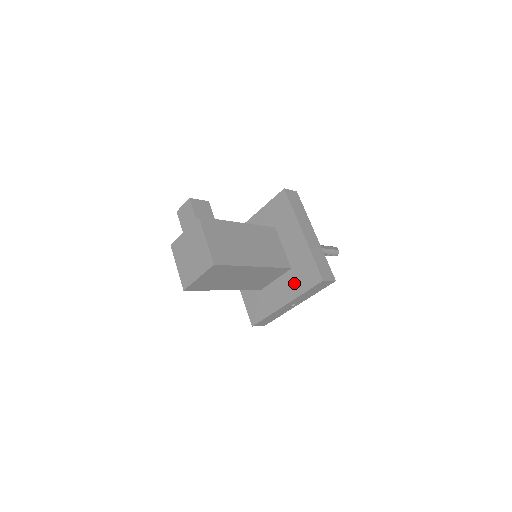
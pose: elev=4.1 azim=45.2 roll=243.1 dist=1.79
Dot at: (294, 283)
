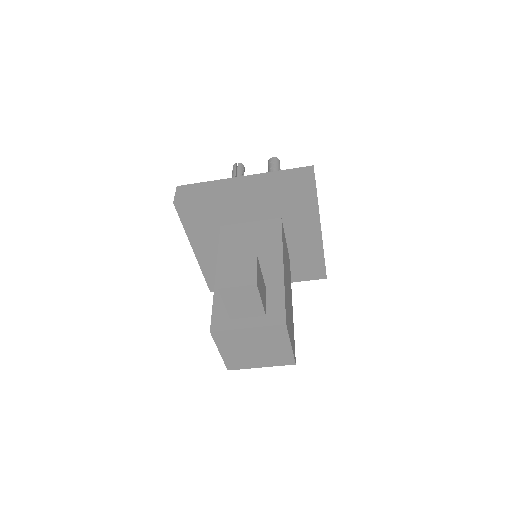
Dot at: occluded
